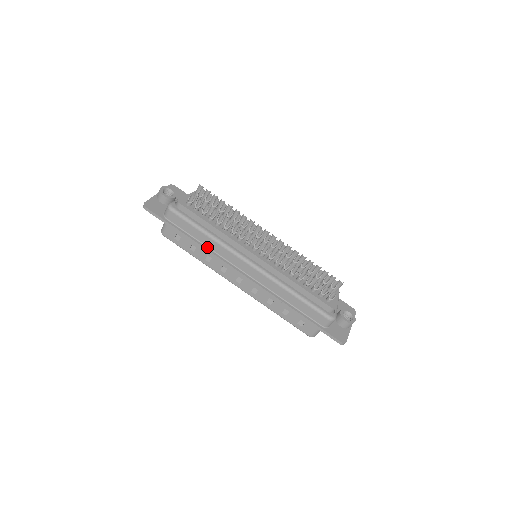
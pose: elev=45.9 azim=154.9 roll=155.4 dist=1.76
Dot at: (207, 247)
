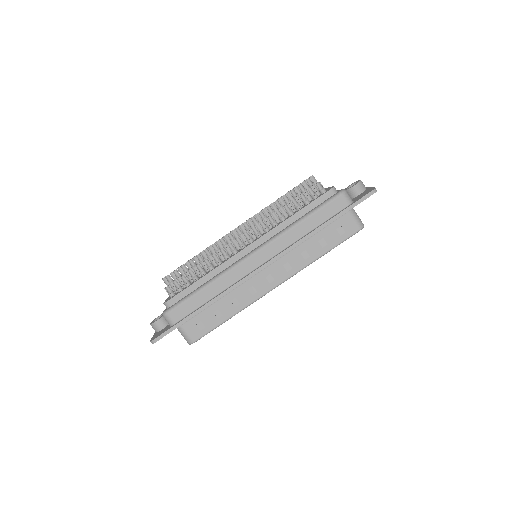
Dot at: (220, 294)
